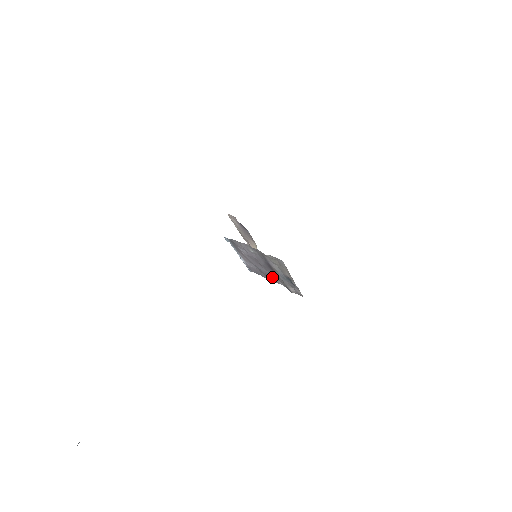
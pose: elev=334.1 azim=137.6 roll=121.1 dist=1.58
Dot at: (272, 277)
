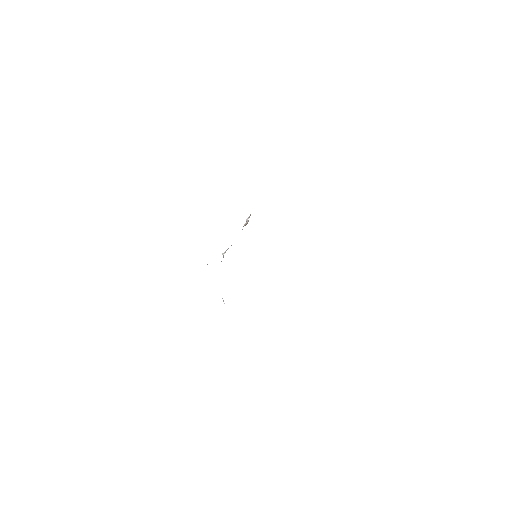
Dot at: occluded
